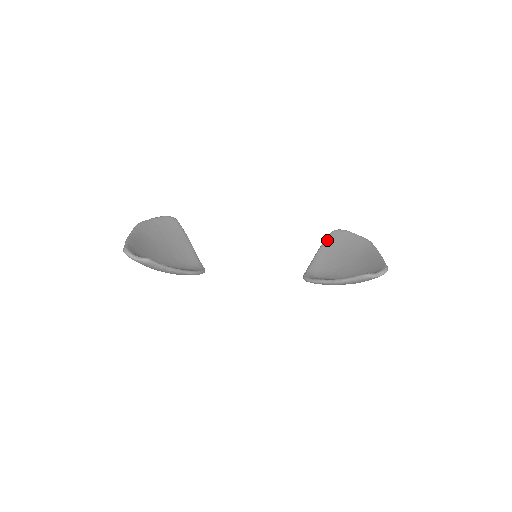
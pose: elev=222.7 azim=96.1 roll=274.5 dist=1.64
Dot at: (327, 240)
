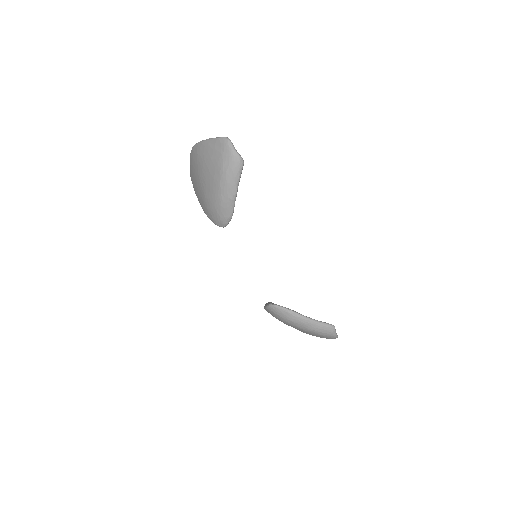
Dot at: occluded
